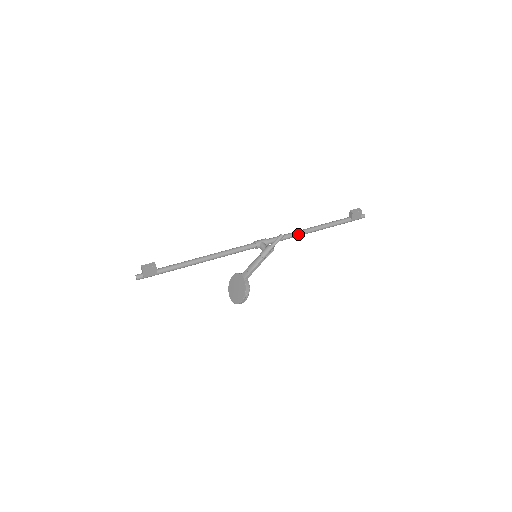
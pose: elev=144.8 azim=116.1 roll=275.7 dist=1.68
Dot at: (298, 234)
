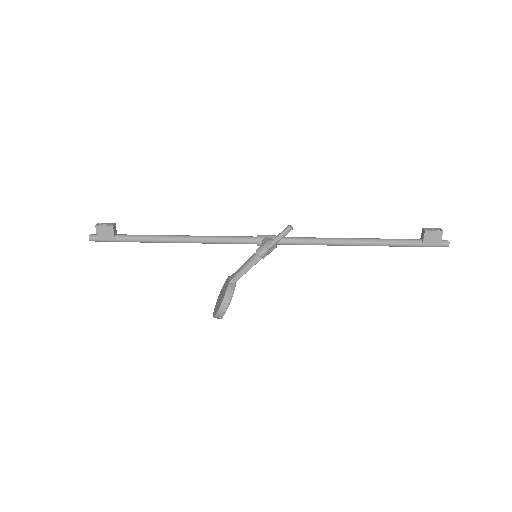
Dot at: (327, 241)
